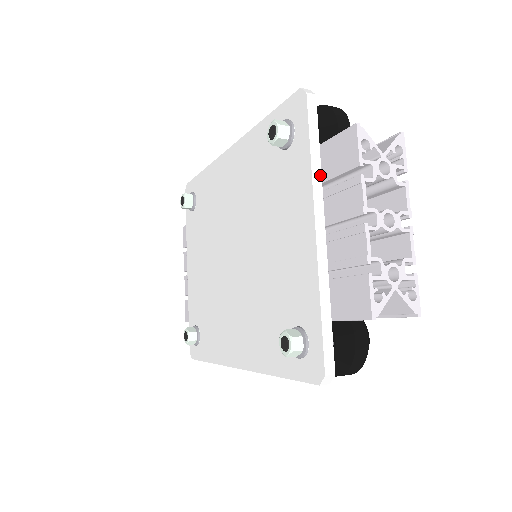
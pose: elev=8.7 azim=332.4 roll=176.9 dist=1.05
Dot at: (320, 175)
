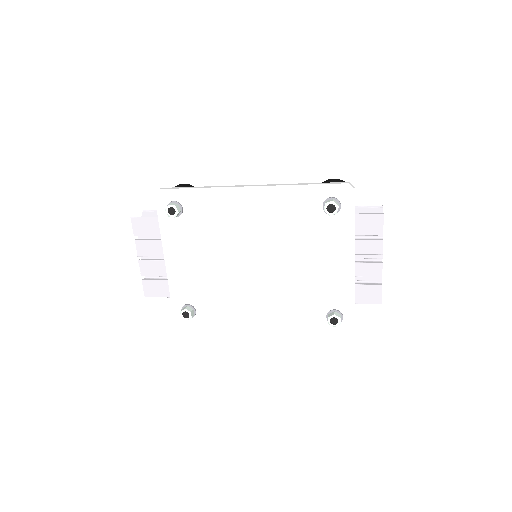
Dot at: (355, 234)
